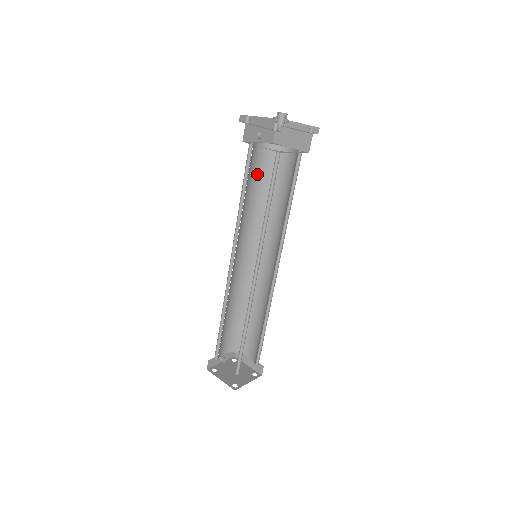
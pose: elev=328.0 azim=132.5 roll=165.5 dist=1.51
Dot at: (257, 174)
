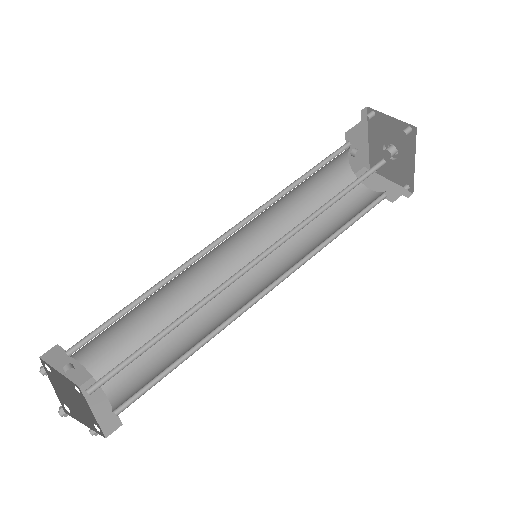
Dot at: (320, 184)
